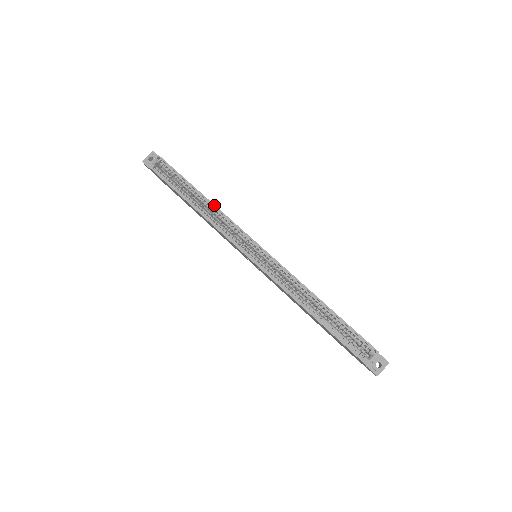
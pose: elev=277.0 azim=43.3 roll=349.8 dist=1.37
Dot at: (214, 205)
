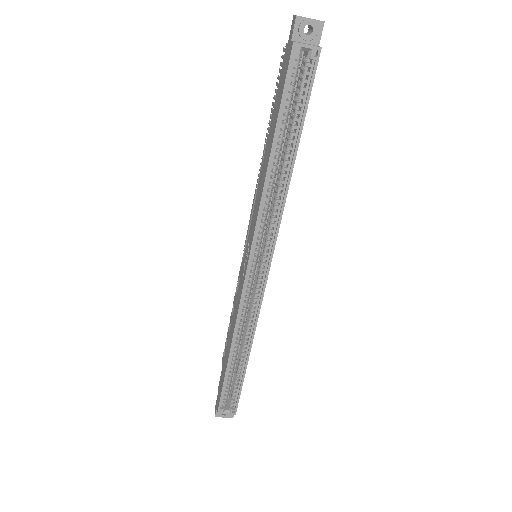
Dot at: occluded
